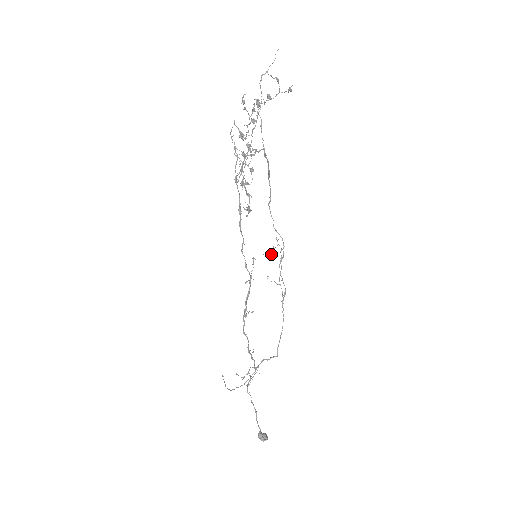
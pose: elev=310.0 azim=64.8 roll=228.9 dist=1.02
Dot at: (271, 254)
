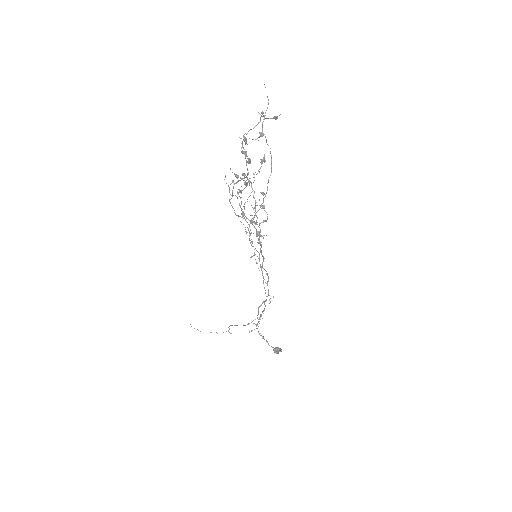
Dot at: (250, 240)
